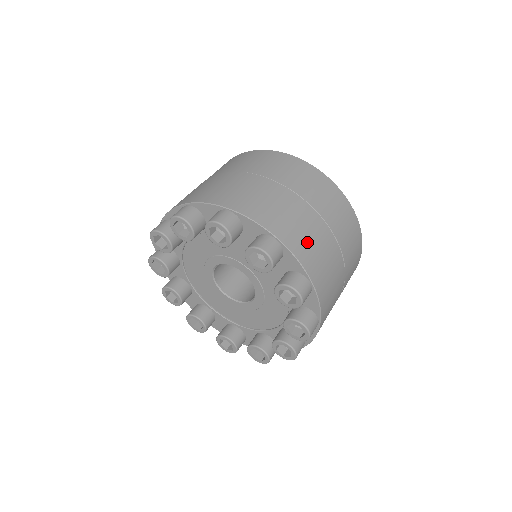
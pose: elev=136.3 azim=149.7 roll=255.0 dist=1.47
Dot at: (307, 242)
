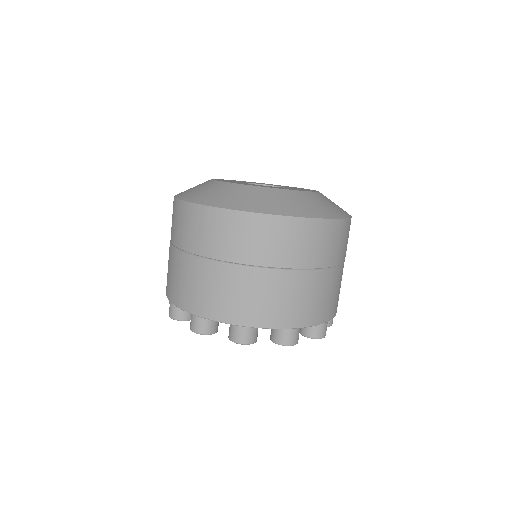
Dot at: (269, 306)
